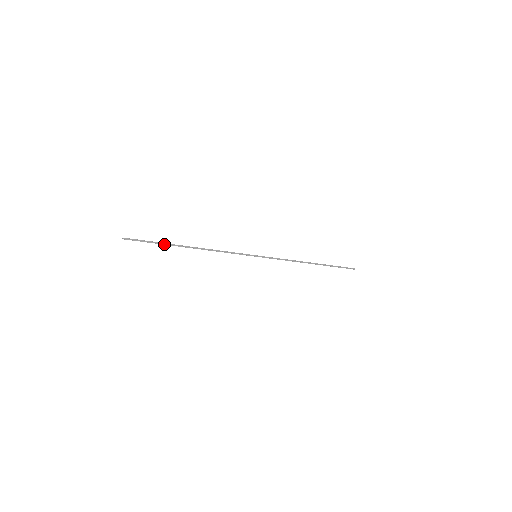
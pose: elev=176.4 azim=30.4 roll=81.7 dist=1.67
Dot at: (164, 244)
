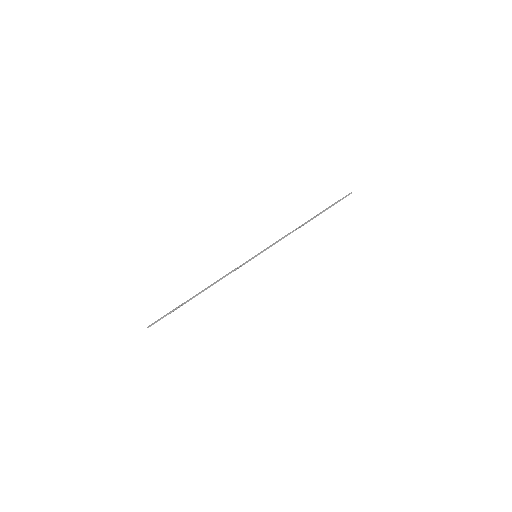
Dot at: (179, 307)
